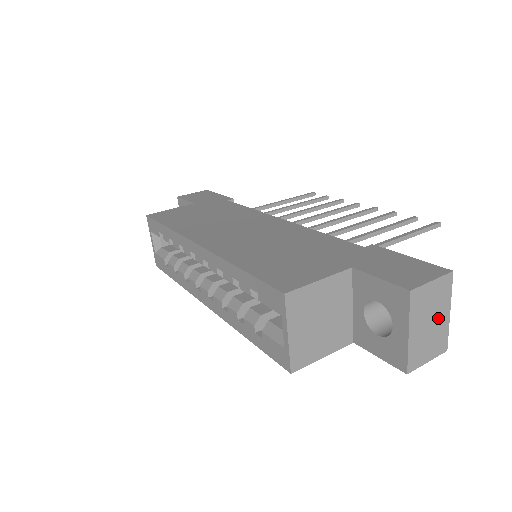
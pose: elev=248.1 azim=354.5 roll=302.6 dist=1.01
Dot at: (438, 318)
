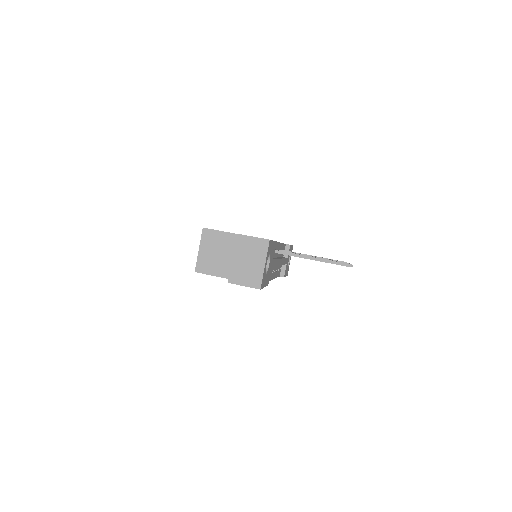
Dot at: (255, 262)
